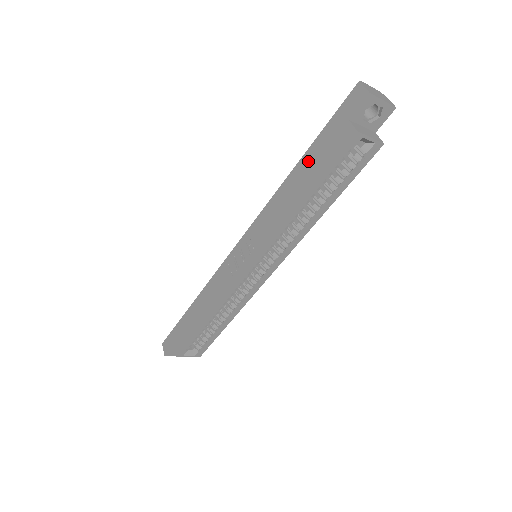
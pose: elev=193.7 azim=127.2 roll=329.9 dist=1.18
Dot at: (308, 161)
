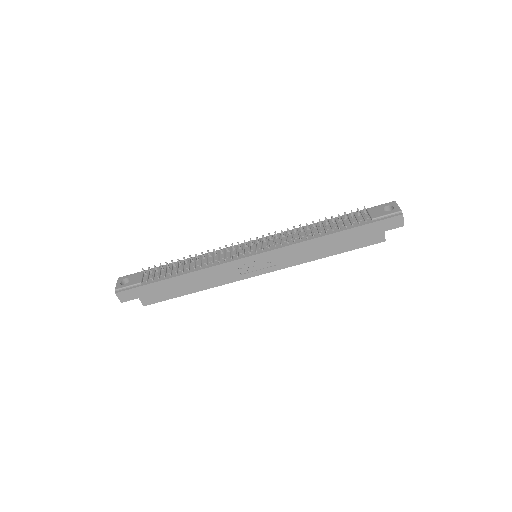
Dot at: (345, 237)
